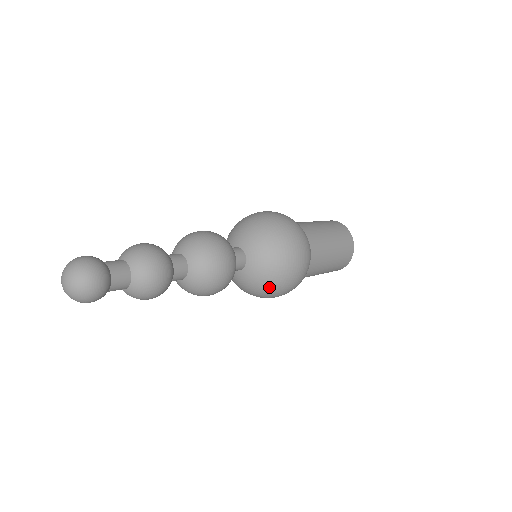
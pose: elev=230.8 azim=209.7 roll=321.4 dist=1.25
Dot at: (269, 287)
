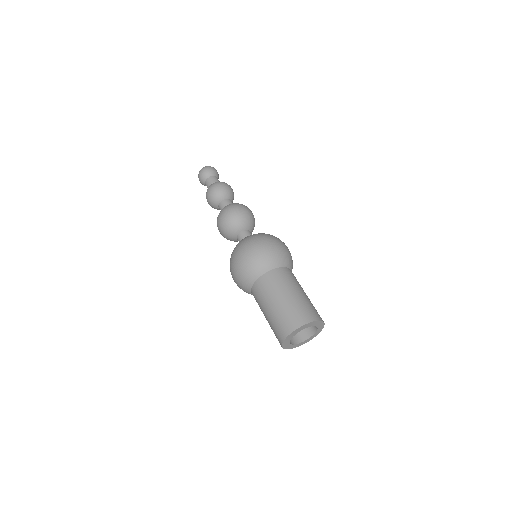
Dot at: (247, 240)
